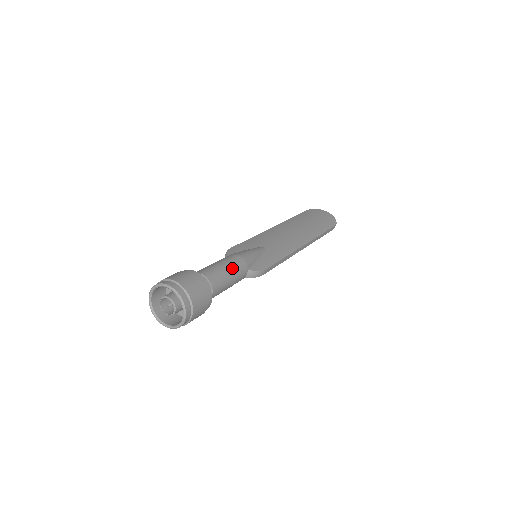
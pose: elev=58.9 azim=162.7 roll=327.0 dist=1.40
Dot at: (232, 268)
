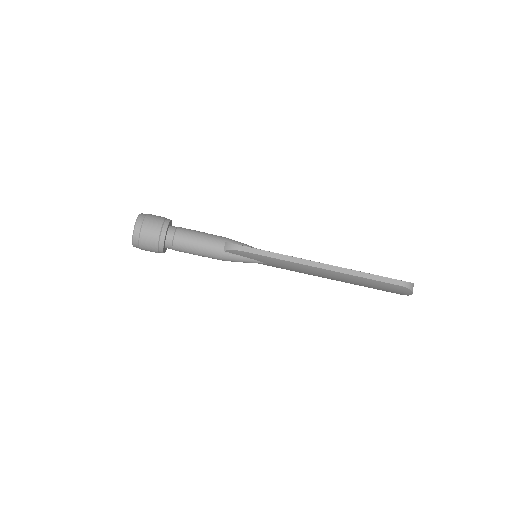
Dot at: (208, 234)
